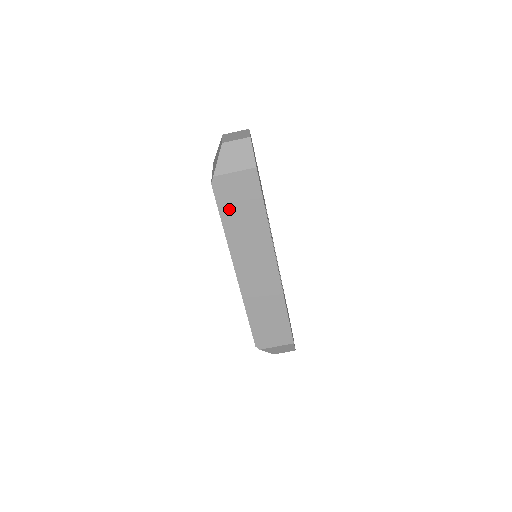
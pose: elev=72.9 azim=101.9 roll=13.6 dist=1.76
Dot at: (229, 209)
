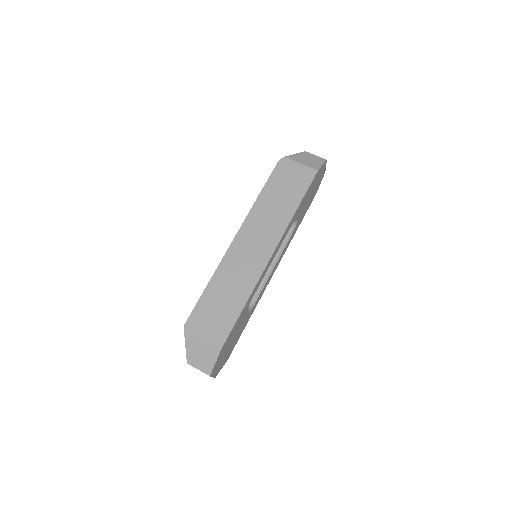
Dot at: (275, 185)
